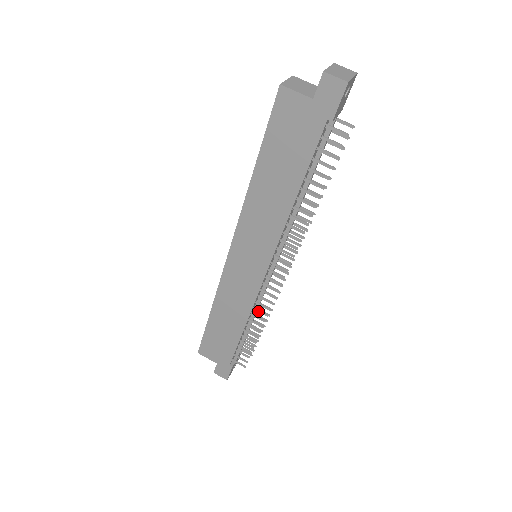
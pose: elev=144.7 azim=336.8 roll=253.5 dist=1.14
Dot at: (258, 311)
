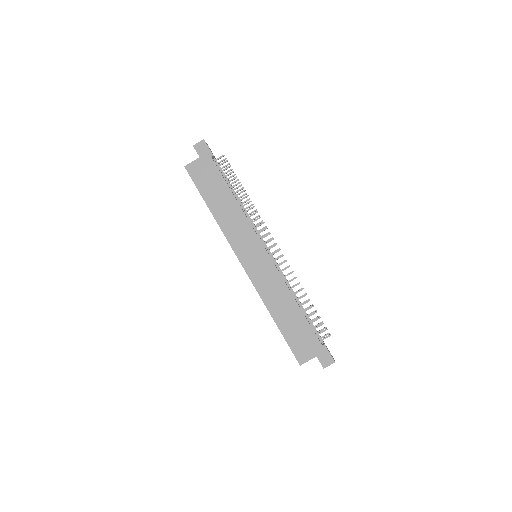
Dot at: (290, 281)
